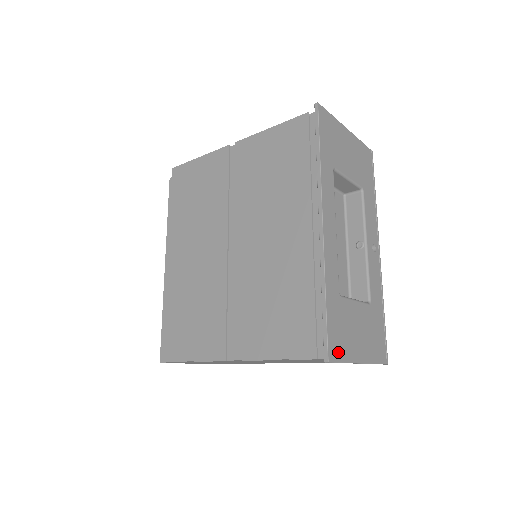
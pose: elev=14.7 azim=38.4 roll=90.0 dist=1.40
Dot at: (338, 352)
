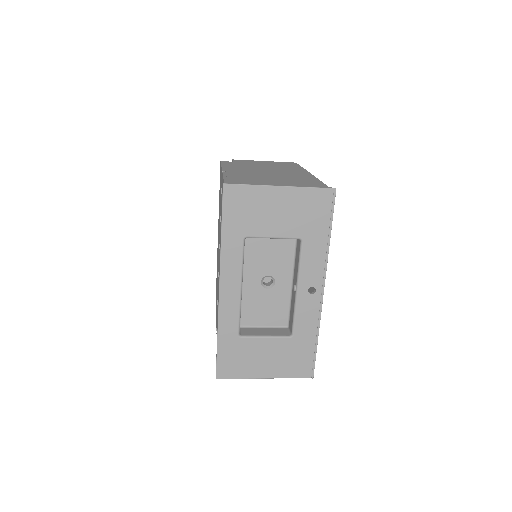
Dot at: (230, 373)
